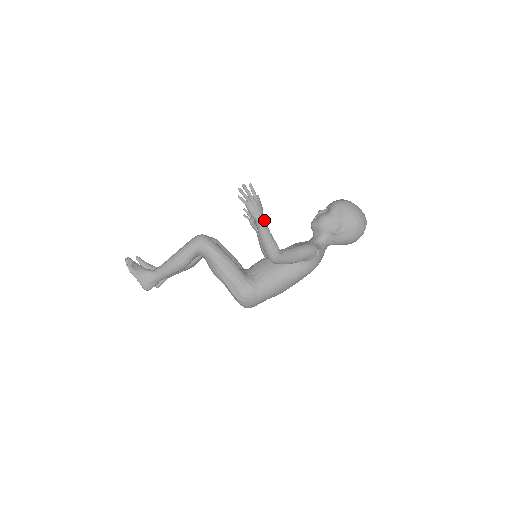
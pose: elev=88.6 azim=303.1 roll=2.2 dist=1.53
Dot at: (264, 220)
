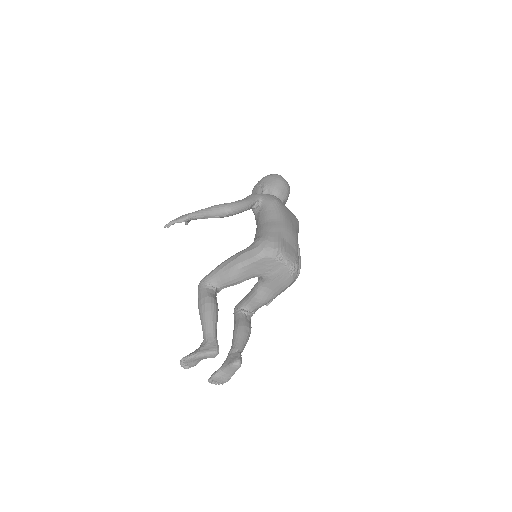
Dot at: occluded
